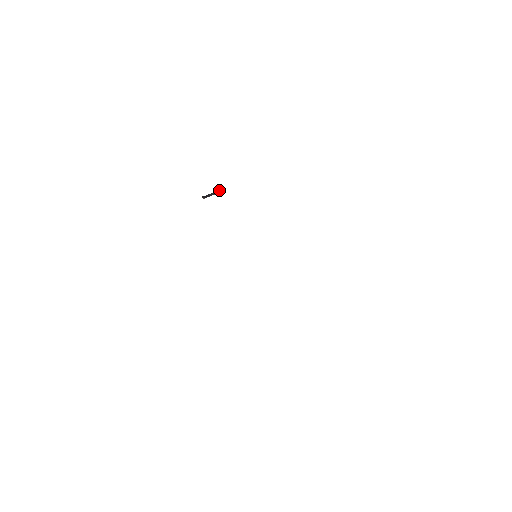
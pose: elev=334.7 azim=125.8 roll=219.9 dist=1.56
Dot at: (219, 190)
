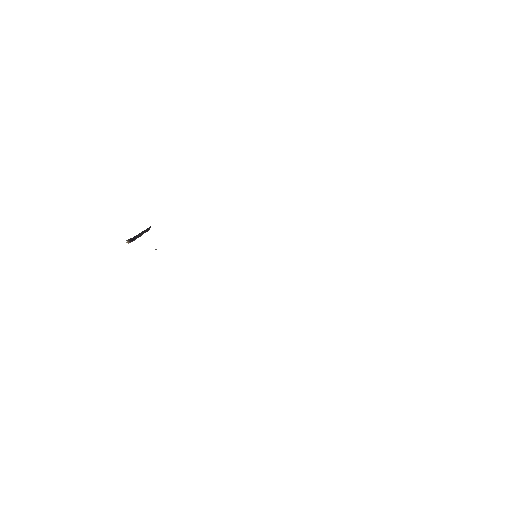
Dot at: (146, 230)
